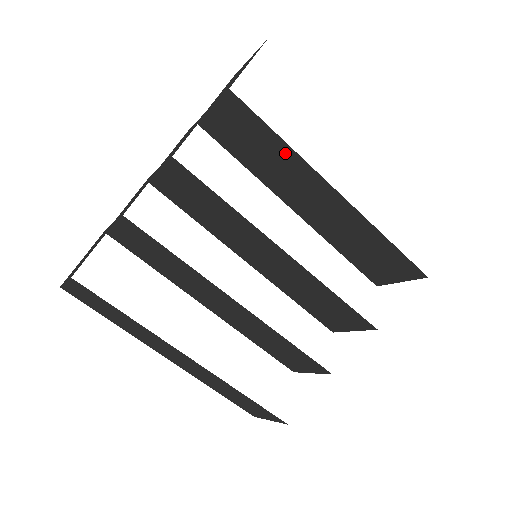
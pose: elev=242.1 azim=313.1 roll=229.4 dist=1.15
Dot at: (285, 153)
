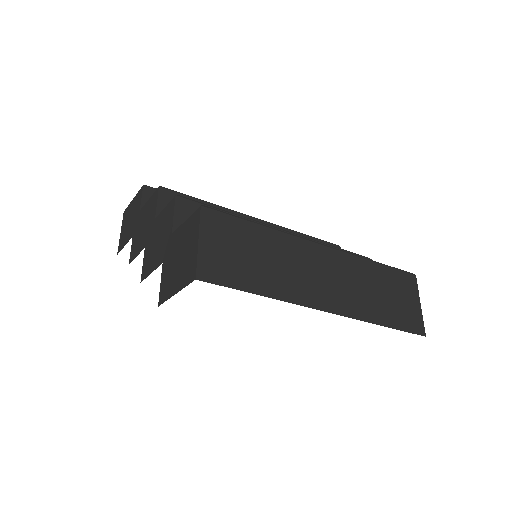
Dot at: occluded
